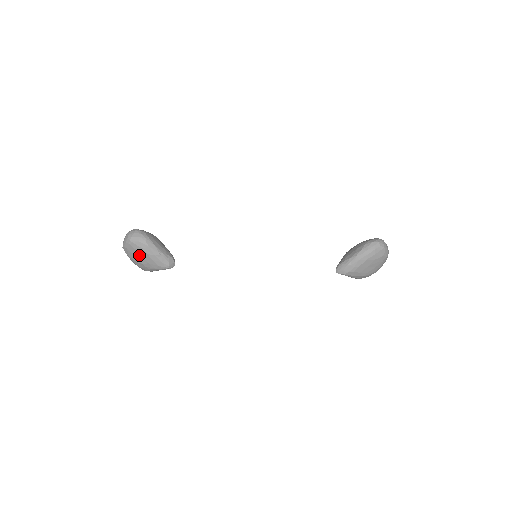
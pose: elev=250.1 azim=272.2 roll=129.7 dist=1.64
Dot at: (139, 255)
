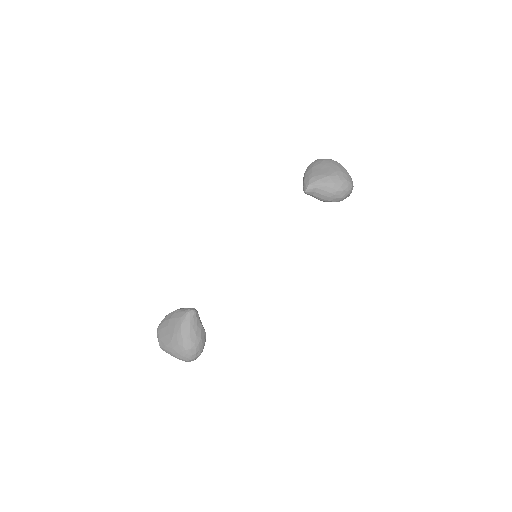
Dot at: (167, 330)
